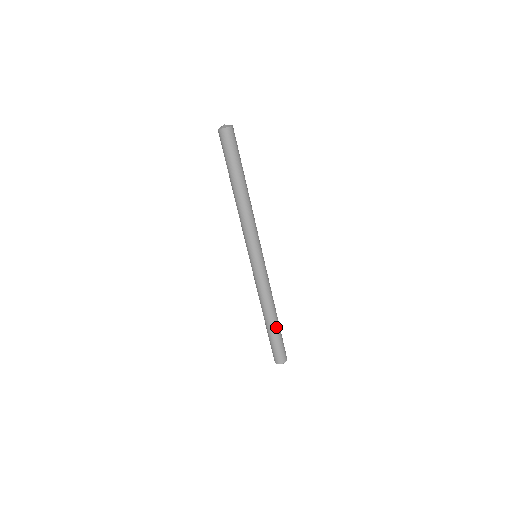
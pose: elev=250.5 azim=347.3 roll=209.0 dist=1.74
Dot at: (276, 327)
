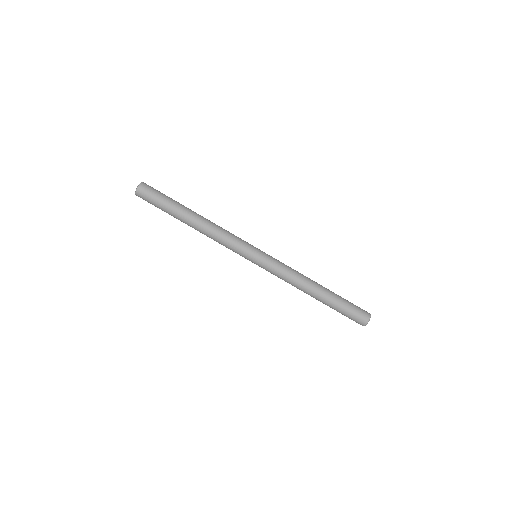
Dot at: (327, 301)
